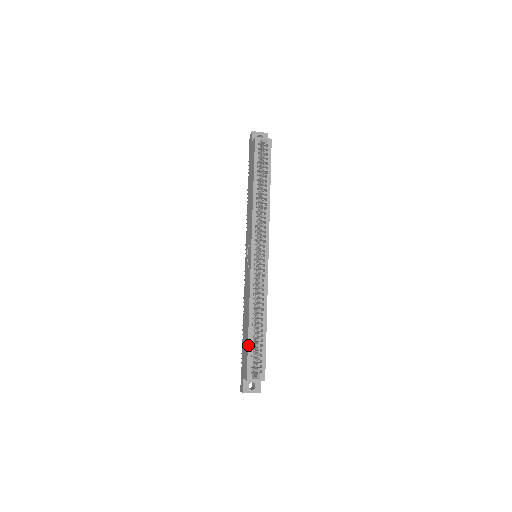
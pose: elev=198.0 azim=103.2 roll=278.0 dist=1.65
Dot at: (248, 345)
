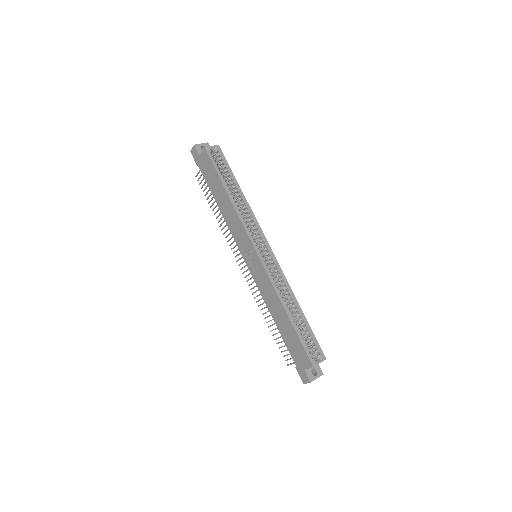
Dot at: (298, 335)
